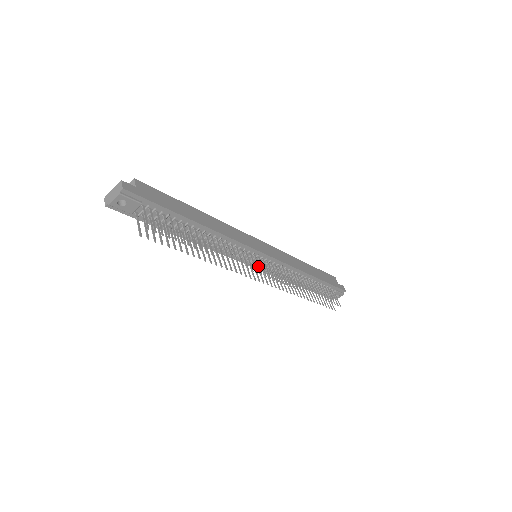
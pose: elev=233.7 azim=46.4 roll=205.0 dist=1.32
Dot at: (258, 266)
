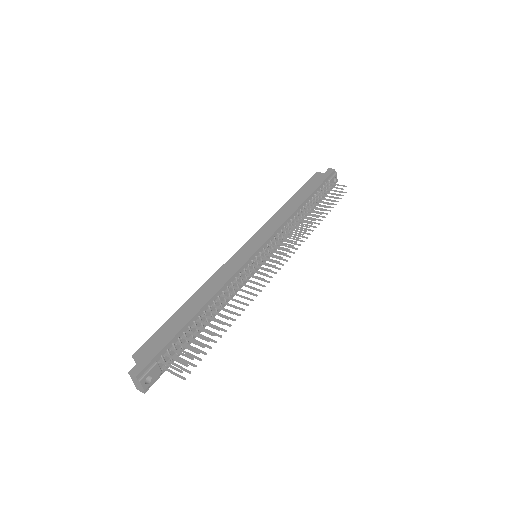
Dot at: (266, 264)
